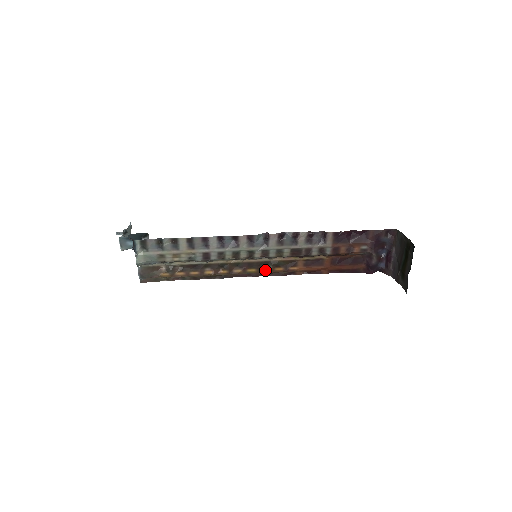
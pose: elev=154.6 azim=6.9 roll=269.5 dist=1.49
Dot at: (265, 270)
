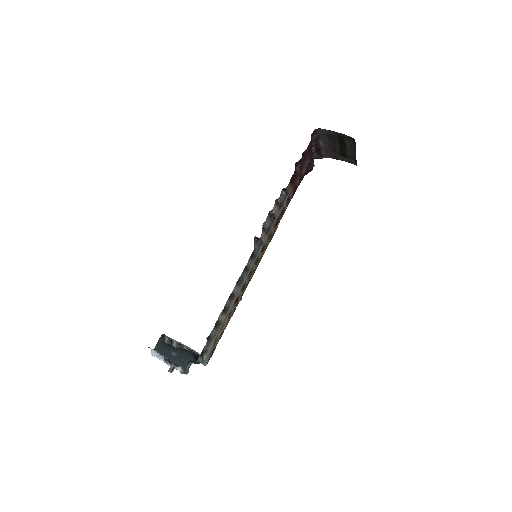
Dot at: (263, 253)
